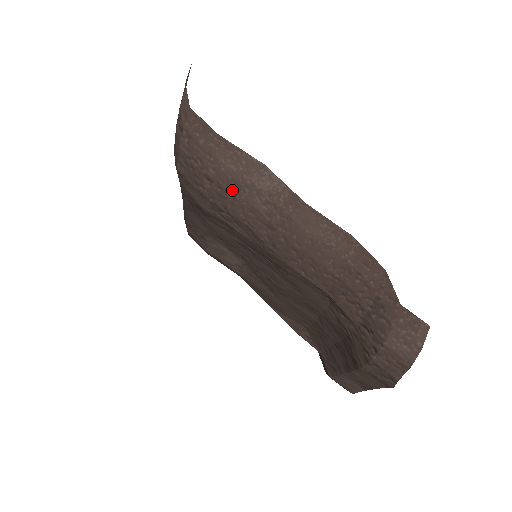
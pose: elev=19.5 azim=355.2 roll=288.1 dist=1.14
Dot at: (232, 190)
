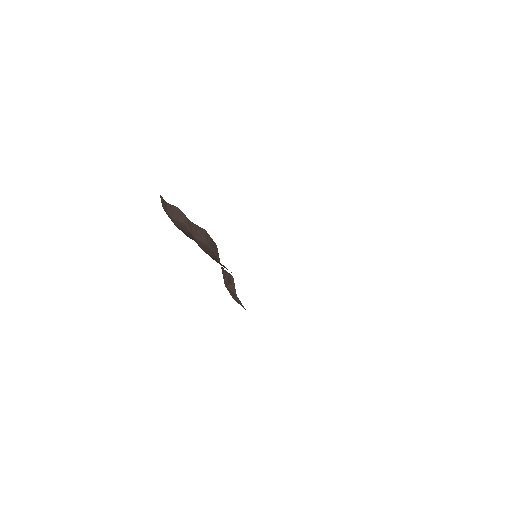
Dot at: (183, 230)
